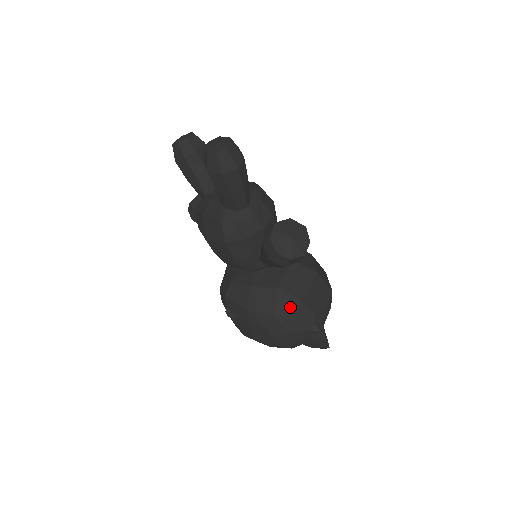
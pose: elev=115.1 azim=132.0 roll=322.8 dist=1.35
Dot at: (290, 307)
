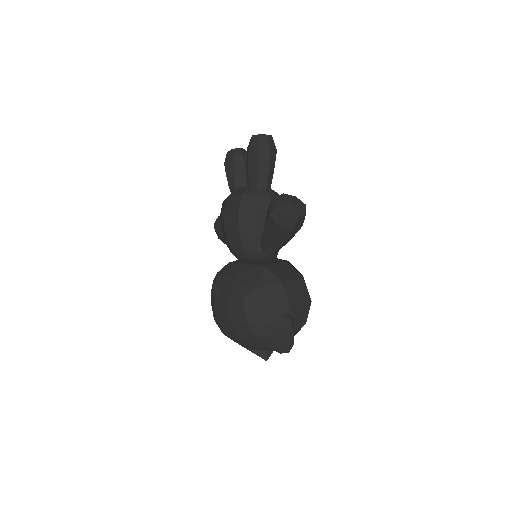
Dot at: (271, 285)
